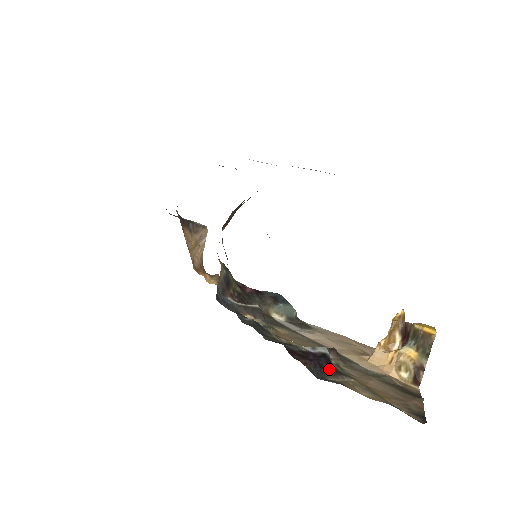
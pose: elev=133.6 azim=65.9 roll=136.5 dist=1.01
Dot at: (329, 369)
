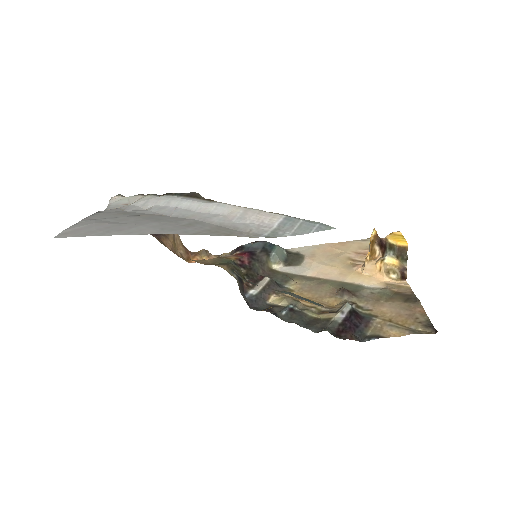
Dot at: (361, 322)
